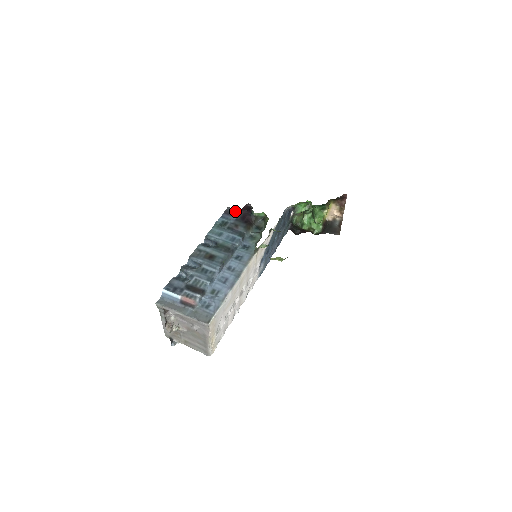
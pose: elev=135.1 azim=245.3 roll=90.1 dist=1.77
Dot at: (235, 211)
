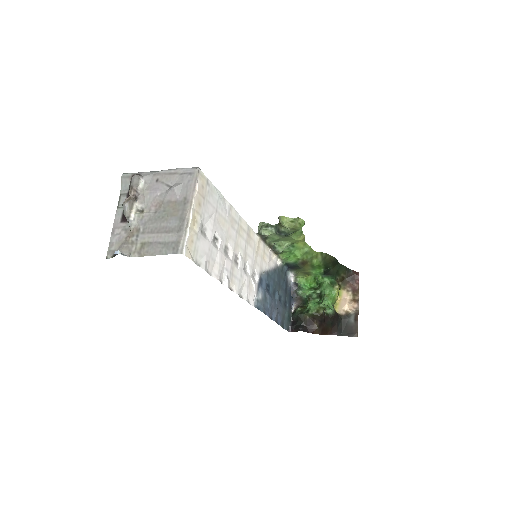
Dot at: occluded
